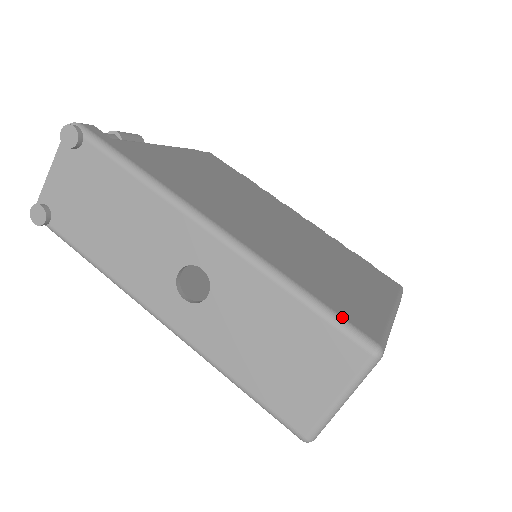
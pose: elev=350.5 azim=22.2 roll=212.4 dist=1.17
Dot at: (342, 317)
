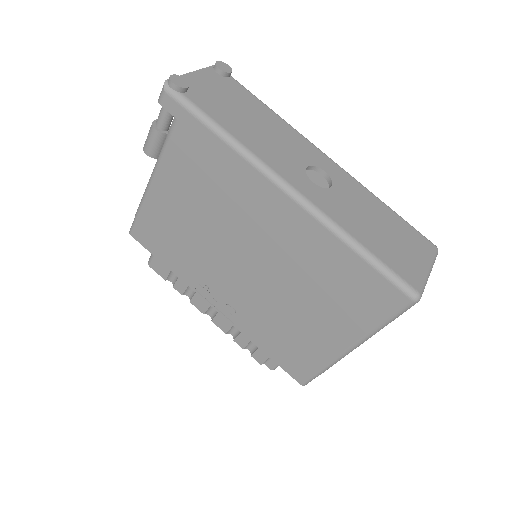
Dot at: occluded
